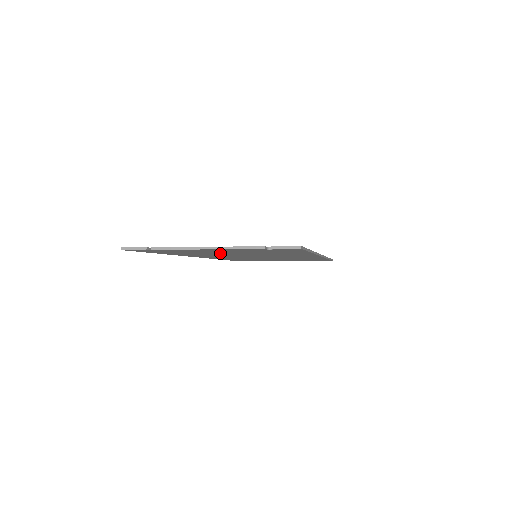
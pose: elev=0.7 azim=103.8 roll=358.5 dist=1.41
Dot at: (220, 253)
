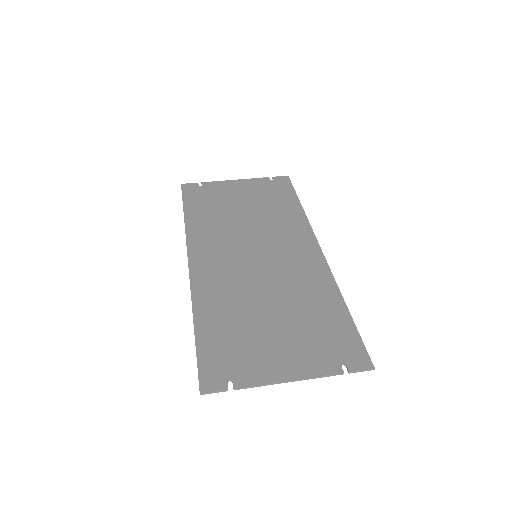
Dot at: (260, 320)
